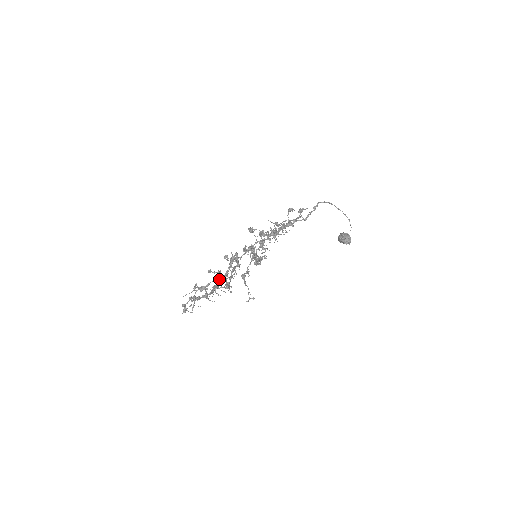
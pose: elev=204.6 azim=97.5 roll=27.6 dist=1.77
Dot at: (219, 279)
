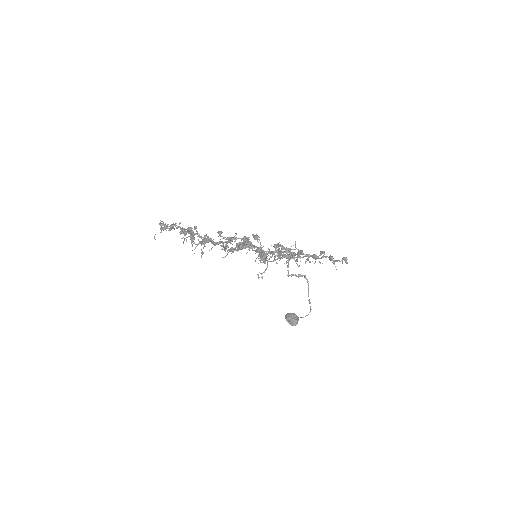
Dot at: occluded
